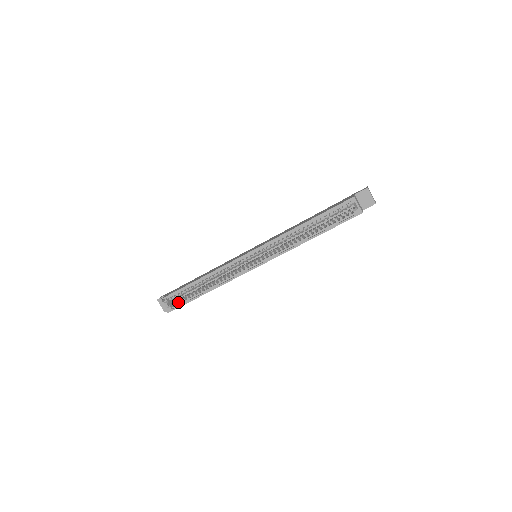
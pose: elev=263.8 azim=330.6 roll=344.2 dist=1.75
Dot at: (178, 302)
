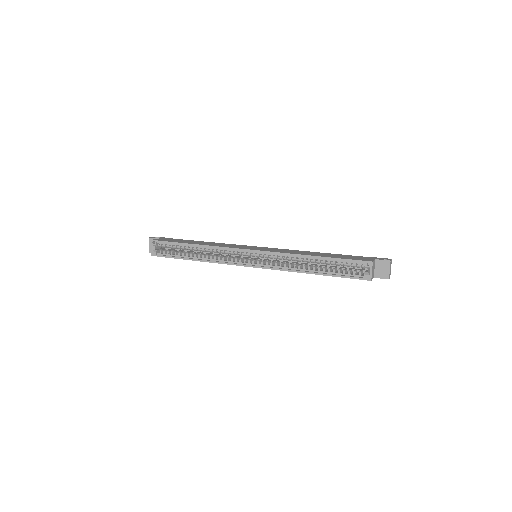
Dot at: (165, 252)
